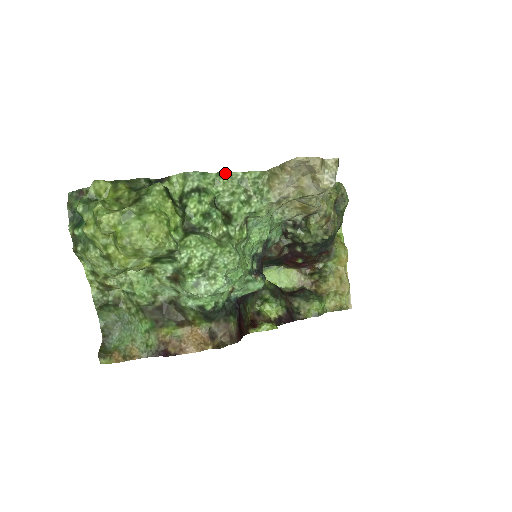
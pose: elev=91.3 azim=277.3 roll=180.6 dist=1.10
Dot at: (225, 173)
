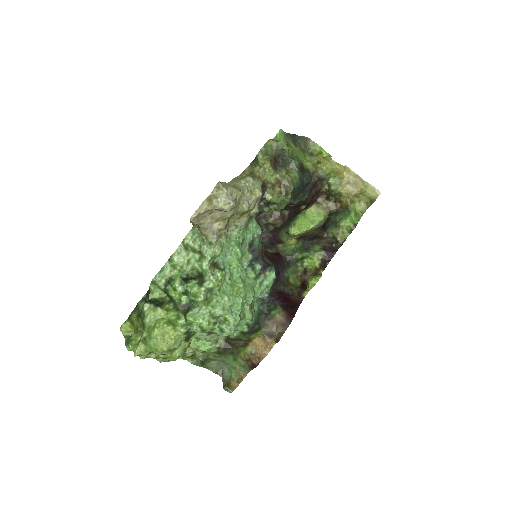
Dot at: (172, 256)
